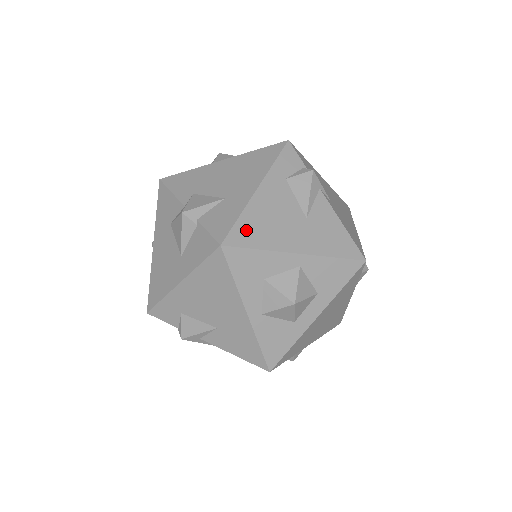
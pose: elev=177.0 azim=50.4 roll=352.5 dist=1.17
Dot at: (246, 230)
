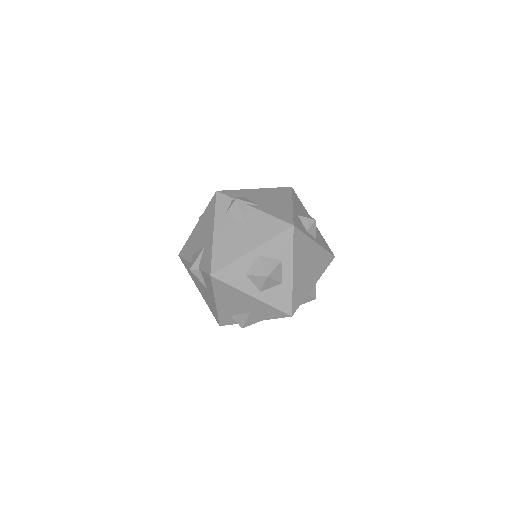
Dot at: (219, 258)
